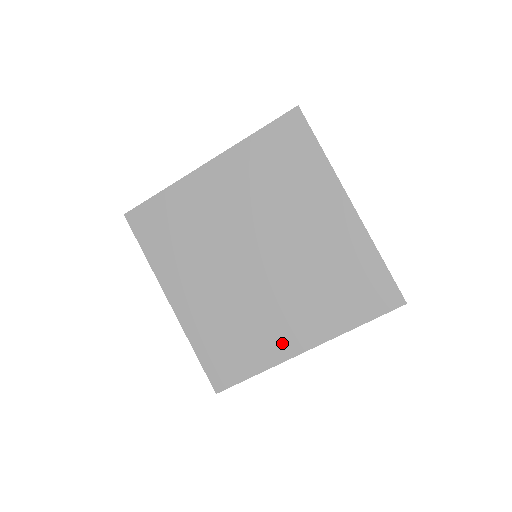
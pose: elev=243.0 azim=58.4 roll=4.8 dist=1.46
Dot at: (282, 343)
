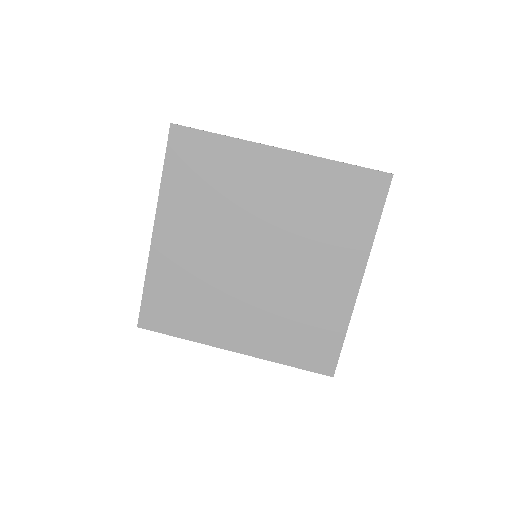
Dot at: (221, 333)
